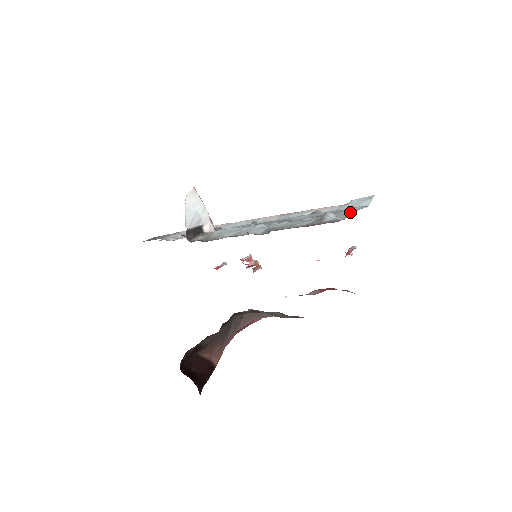
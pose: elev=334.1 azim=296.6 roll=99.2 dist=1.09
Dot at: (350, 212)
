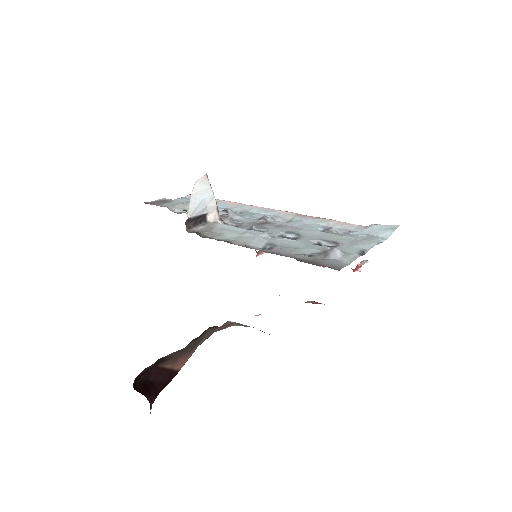
Dot at: (361, 250)
